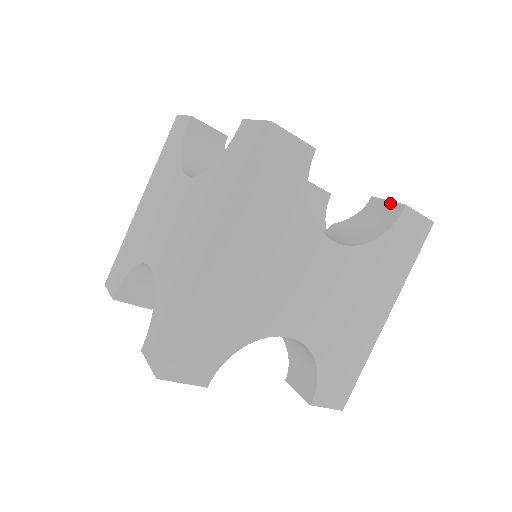
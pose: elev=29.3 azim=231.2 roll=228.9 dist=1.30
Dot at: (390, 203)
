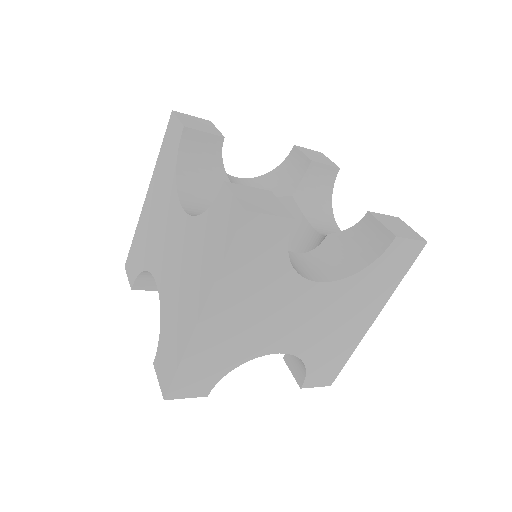
Dot at: (382, 228)
